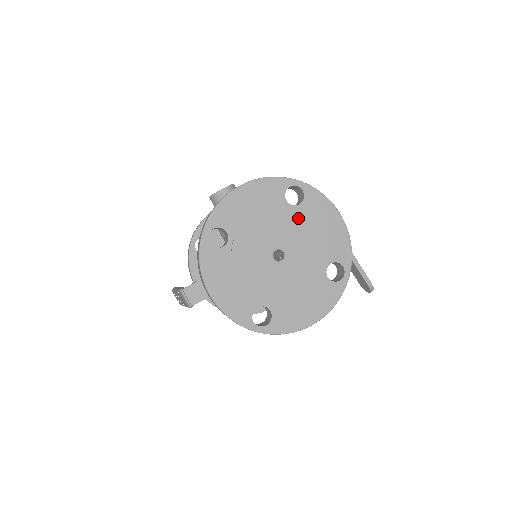
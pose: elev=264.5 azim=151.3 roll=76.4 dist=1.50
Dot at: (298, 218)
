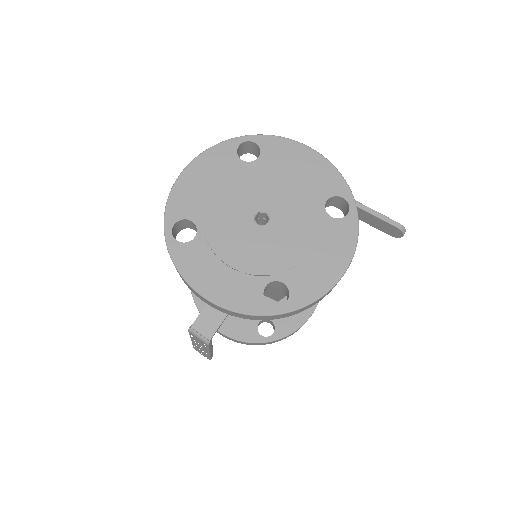
Dot at: (264, 171)
